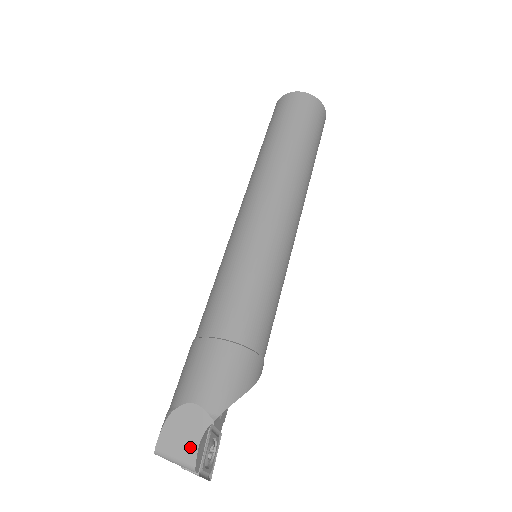
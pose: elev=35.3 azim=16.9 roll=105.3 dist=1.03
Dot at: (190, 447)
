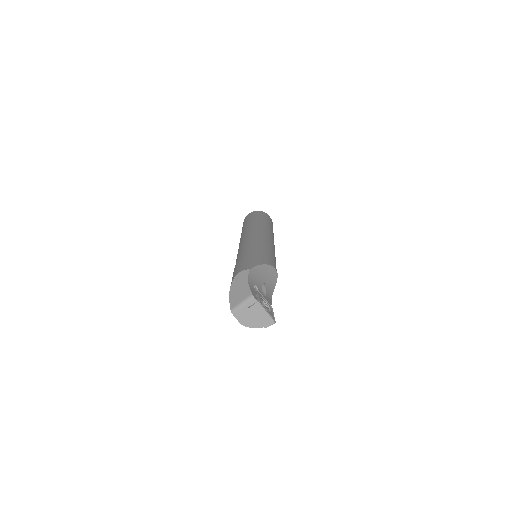
Dot at: (245, 290)
